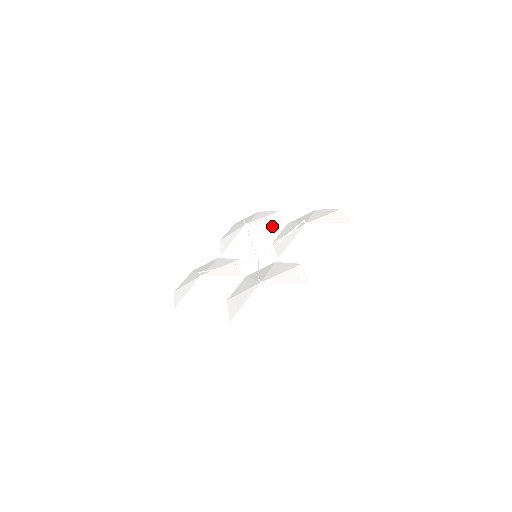
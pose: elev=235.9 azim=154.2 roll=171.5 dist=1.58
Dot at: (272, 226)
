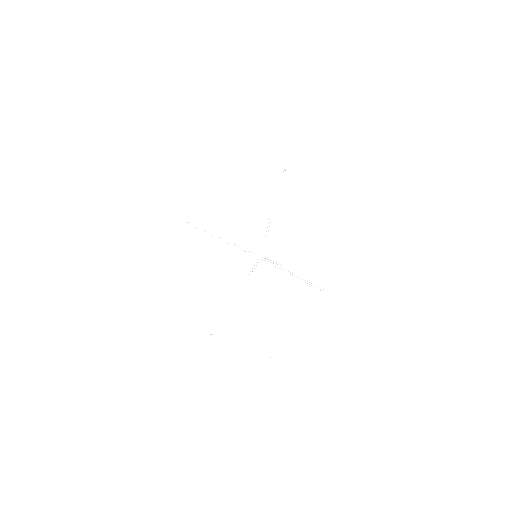
Dot at: (315, 208)
